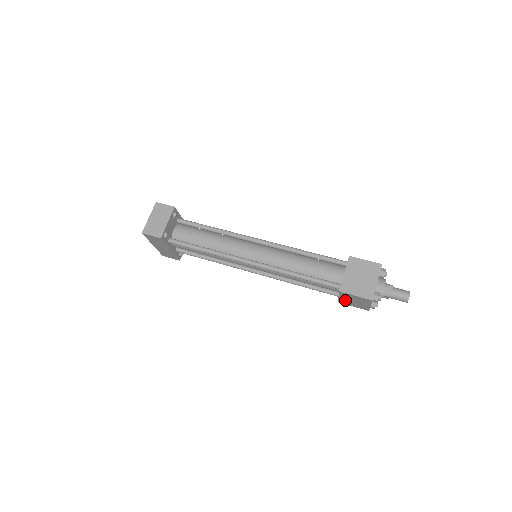
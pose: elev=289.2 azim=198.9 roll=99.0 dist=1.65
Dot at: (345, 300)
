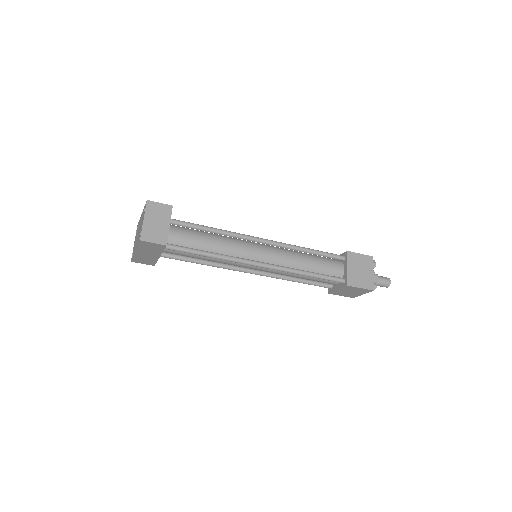
Dot at: (340, 291)
